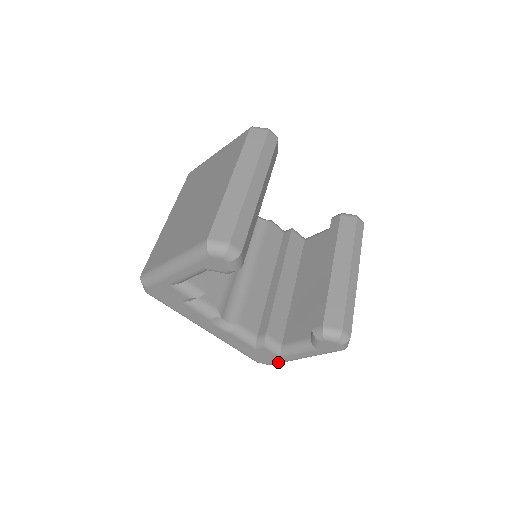
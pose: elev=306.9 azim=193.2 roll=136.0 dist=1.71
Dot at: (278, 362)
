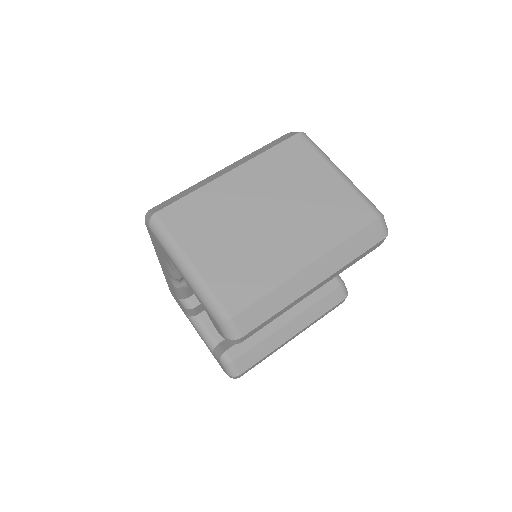
Dot at: (182, 310)
